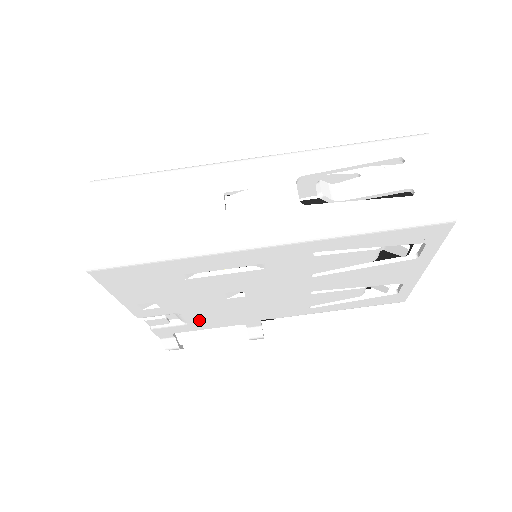
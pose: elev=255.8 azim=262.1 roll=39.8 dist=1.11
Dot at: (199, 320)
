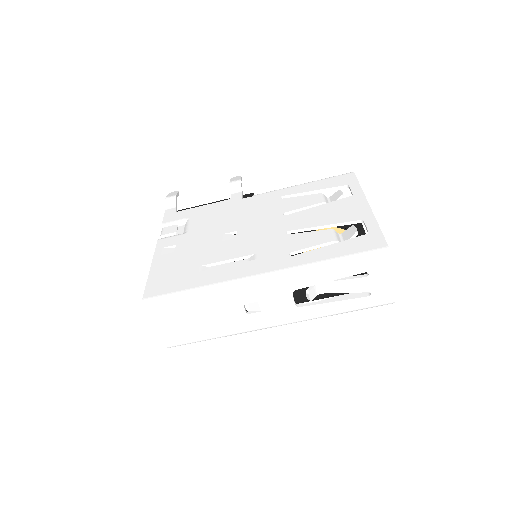
Dot at: occluded
